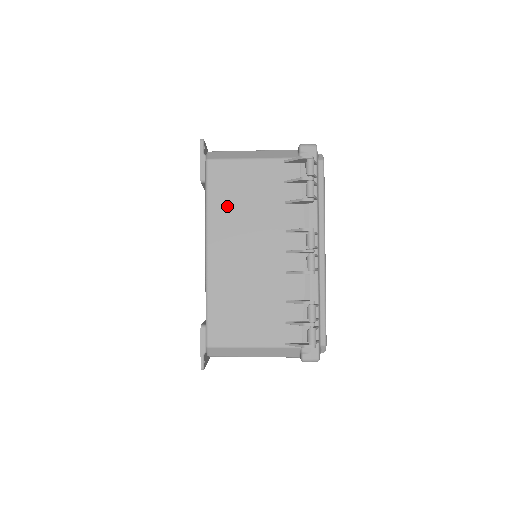
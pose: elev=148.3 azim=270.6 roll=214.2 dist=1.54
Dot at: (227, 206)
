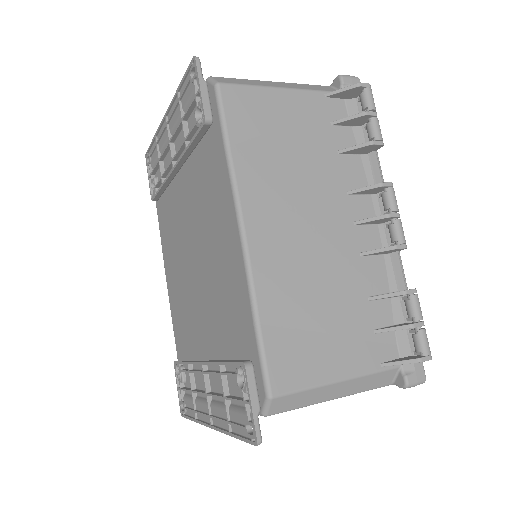
Dot at: (261, 156)
